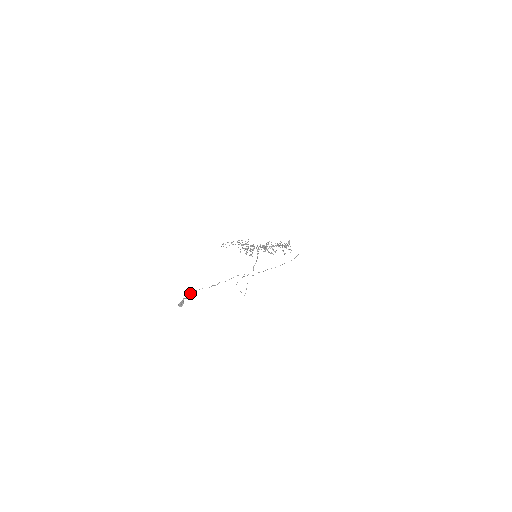
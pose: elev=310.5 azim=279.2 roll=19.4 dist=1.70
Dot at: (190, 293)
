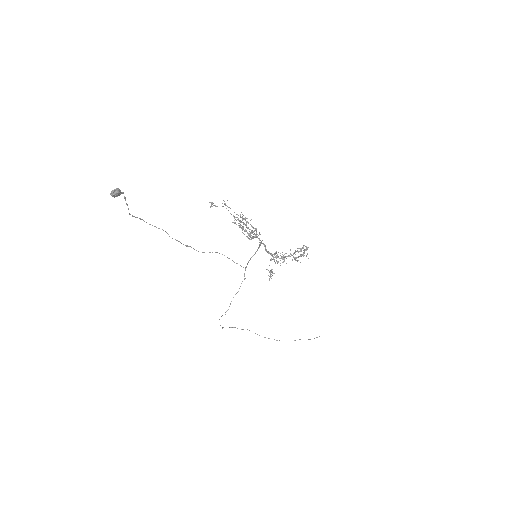
Dot at: (140, 218)
